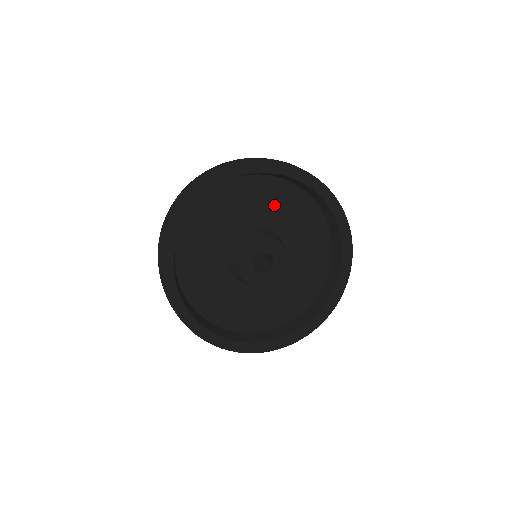
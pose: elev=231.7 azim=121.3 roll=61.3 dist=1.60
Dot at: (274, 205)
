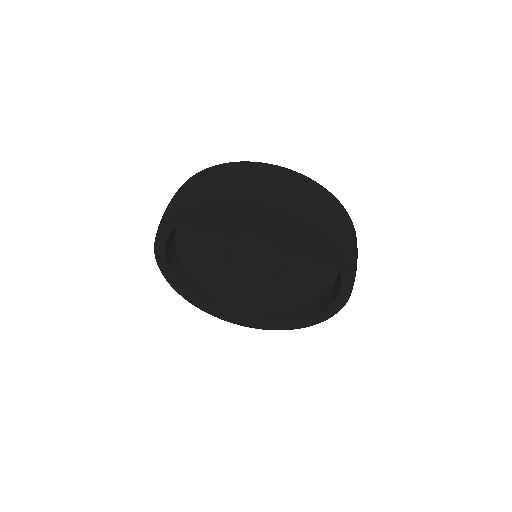
Dot at: (276, 224)
